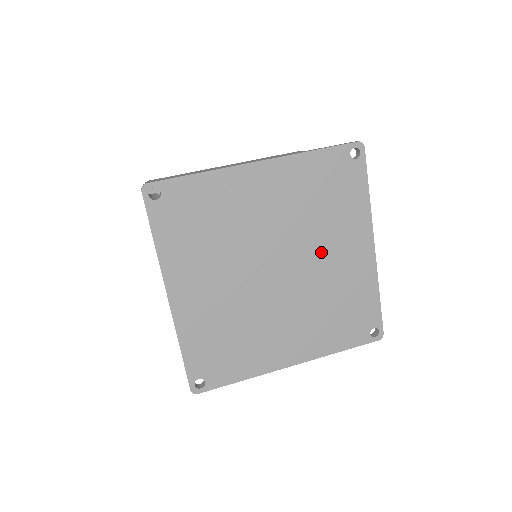
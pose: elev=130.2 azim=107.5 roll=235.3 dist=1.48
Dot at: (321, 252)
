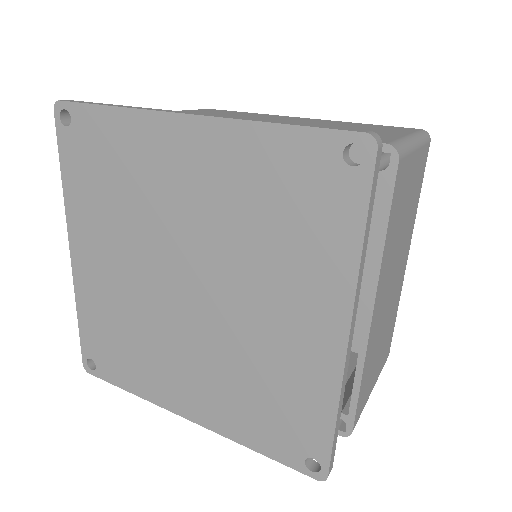
Dot at: (254, 298)
